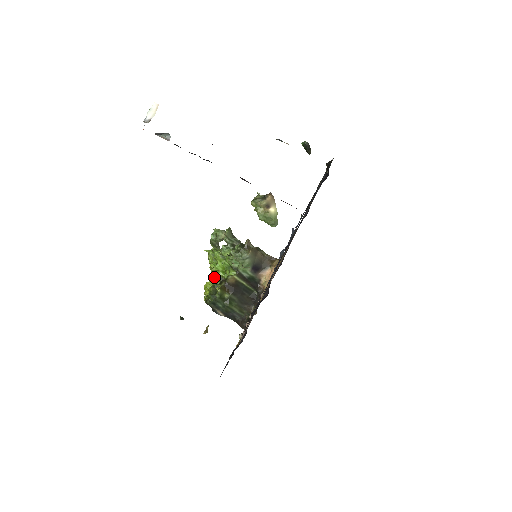
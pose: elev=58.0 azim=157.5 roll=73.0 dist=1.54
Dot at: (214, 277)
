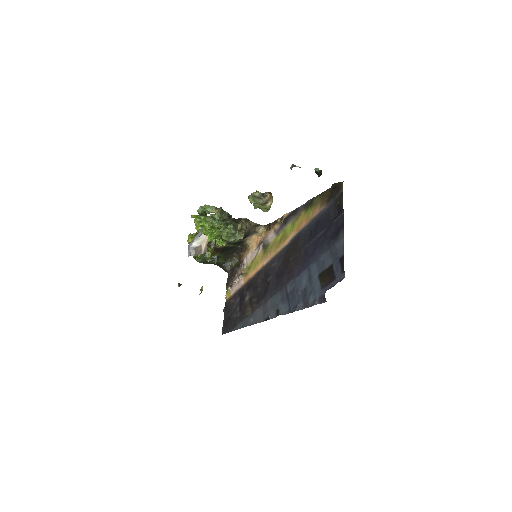
Dot at: occluded
